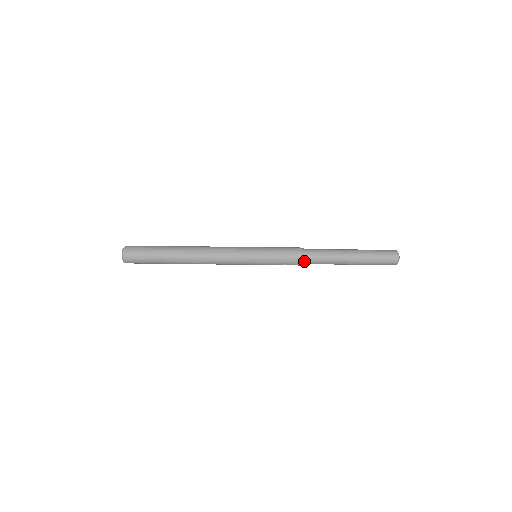
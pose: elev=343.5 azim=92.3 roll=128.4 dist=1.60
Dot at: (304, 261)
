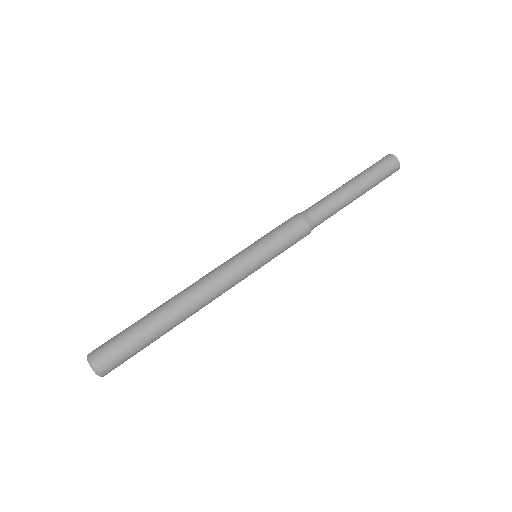
Dot at: occluded
